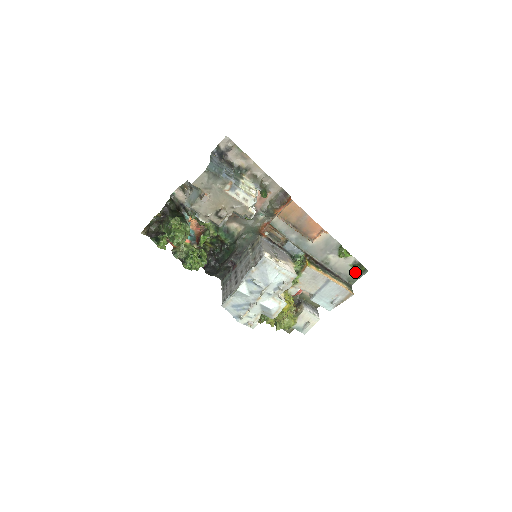
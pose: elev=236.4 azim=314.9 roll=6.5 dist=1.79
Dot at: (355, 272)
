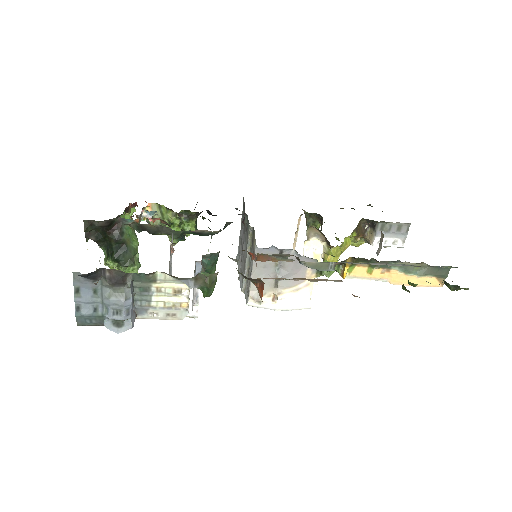
Dot at: occluded
